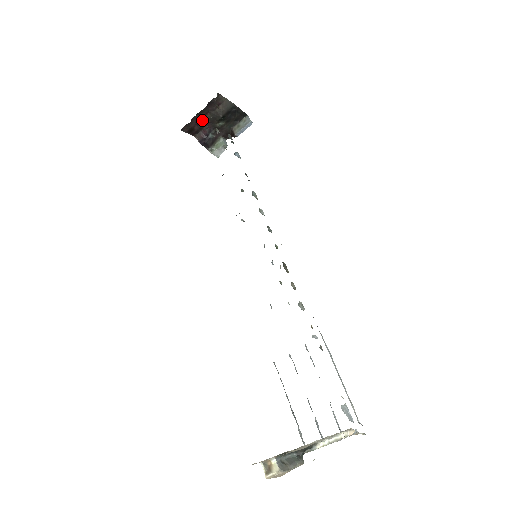
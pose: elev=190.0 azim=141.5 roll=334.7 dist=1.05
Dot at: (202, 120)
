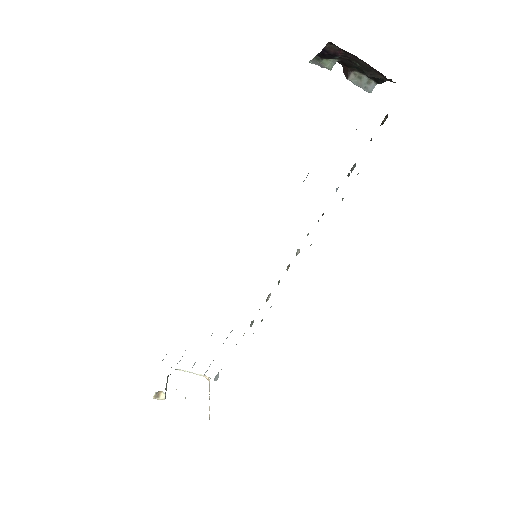
Dot at: occluded
